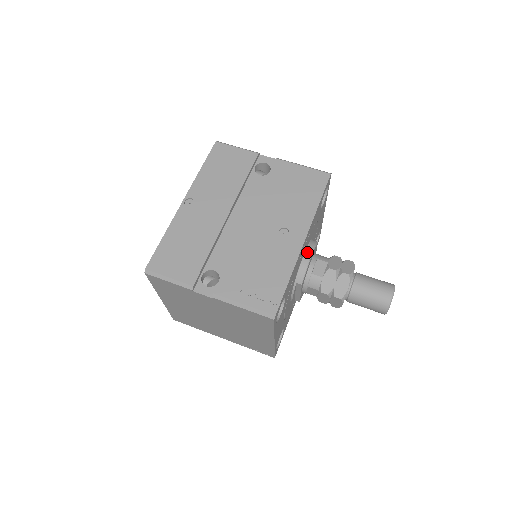
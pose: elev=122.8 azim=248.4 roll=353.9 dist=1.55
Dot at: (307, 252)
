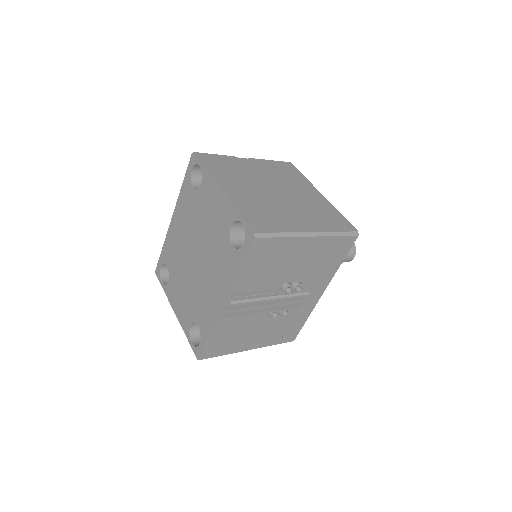
Dot at: occluded
